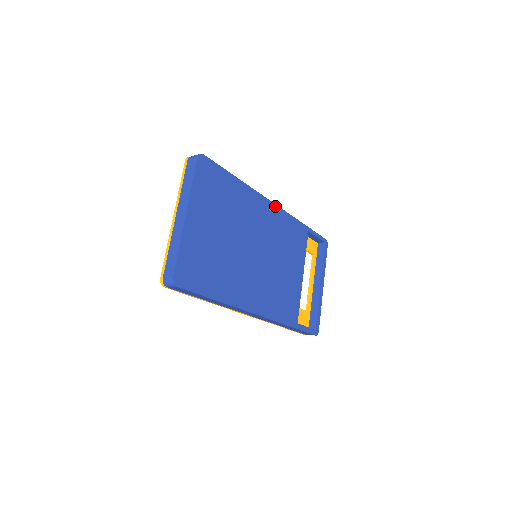
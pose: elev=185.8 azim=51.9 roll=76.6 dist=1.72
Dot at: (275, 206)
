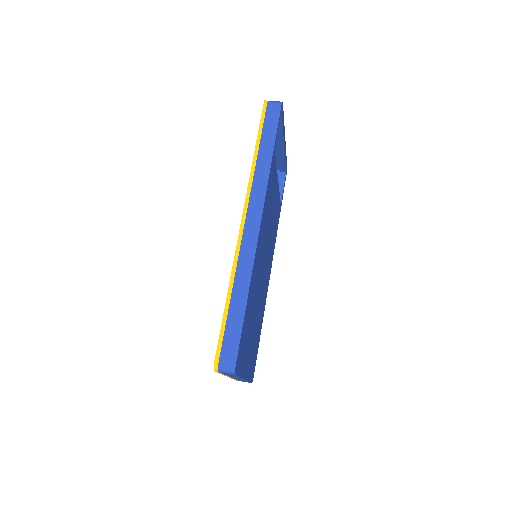
Dot at: (261, 223)
